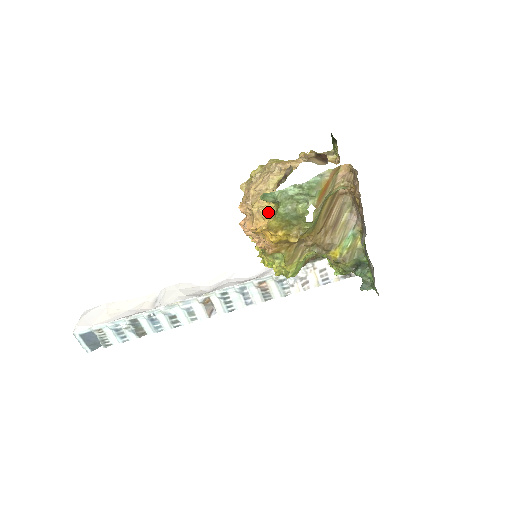
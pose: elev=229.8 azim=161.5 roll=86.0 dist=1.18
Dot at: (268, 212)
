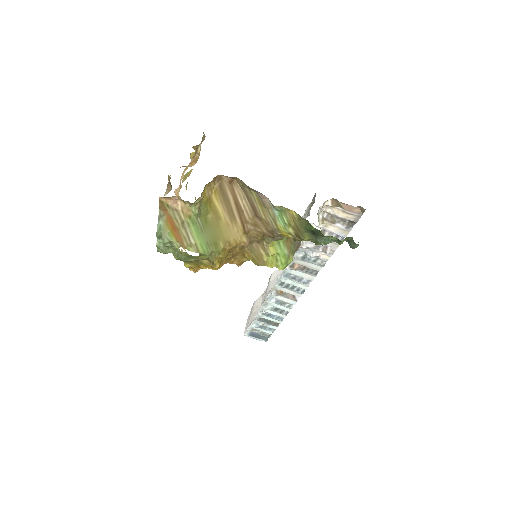
Dot at: occluded
